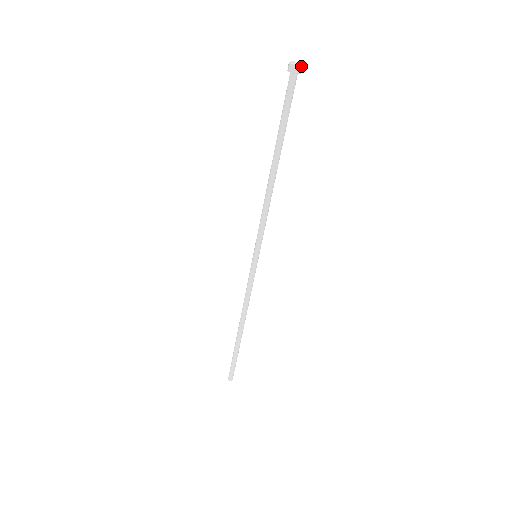
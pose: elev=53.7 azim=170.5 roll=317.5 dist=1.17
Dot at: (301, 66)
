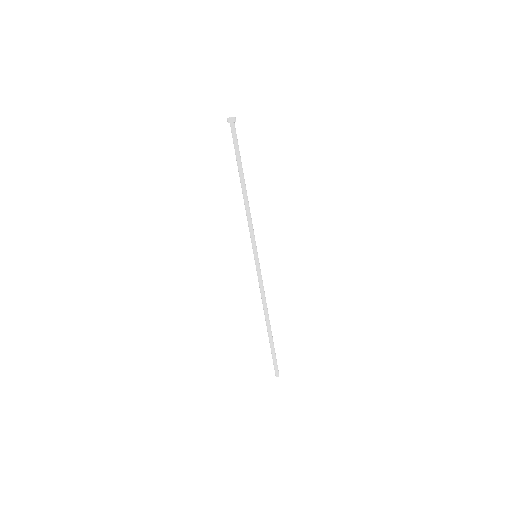
Dot at: (235, 117)
